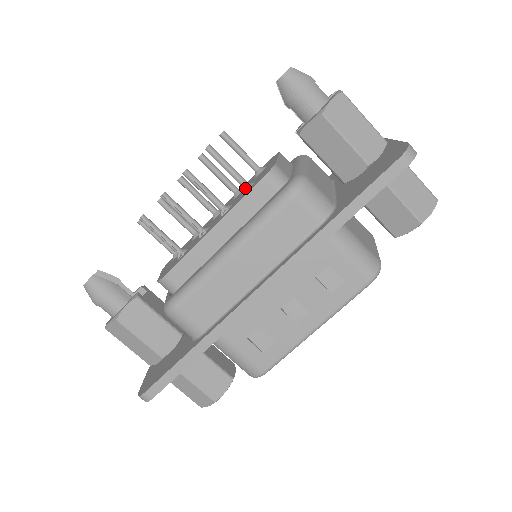
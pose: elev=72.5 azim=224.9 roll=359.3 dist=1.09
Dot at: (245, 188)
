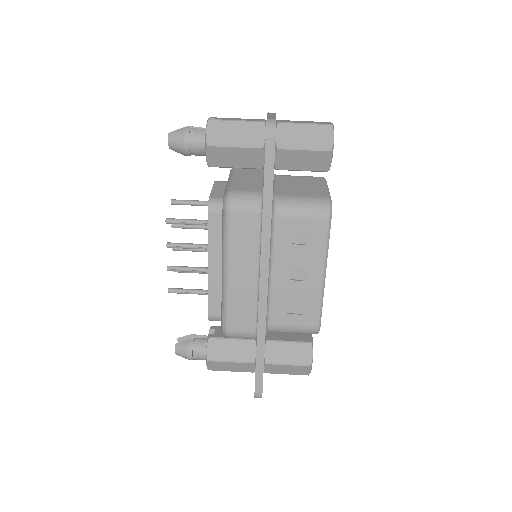
Dot at: occluded
